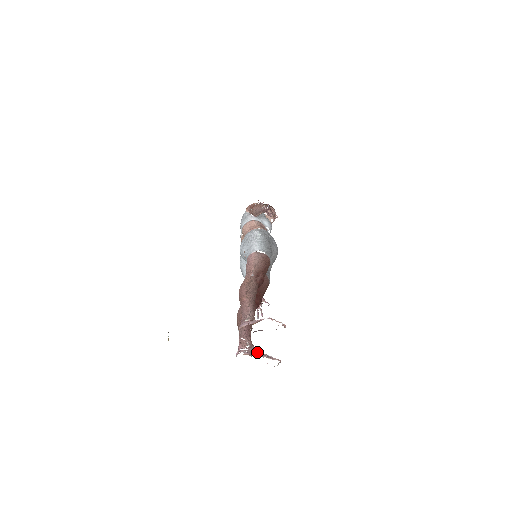
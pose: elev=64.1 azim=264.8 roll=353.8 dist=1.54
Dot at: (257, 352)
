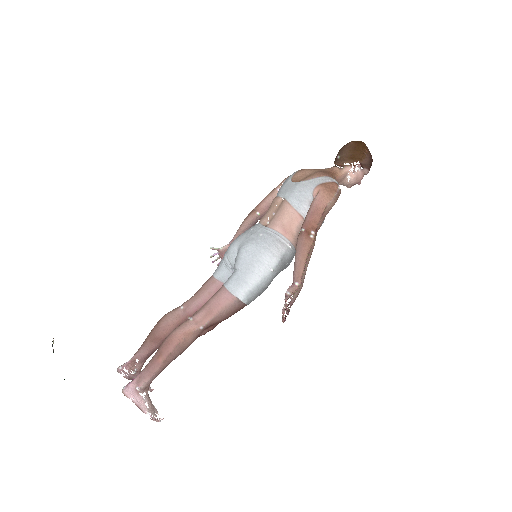
Dot at: occluded
